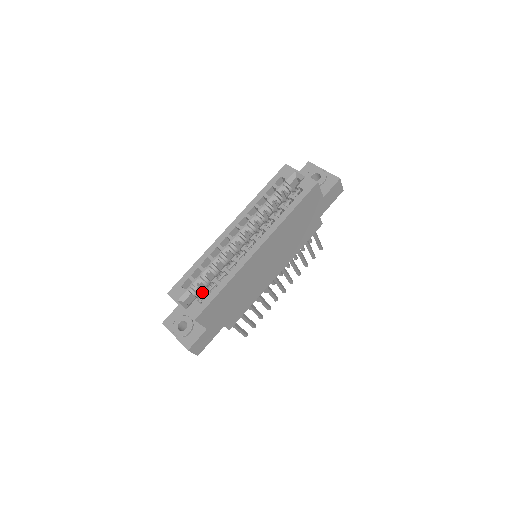
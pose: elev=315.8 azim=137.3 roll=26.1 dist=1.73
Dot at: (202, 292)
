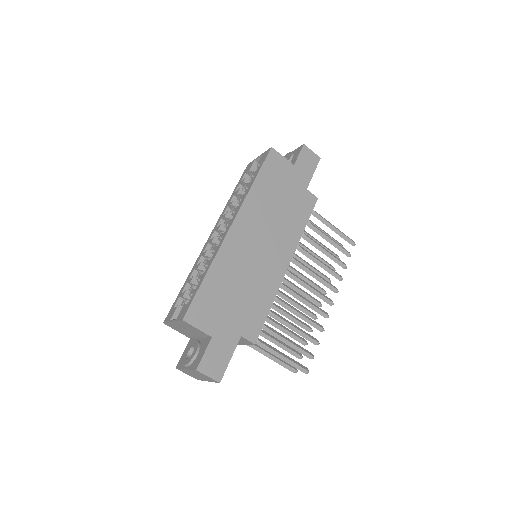
Dot at: (189, 294)
